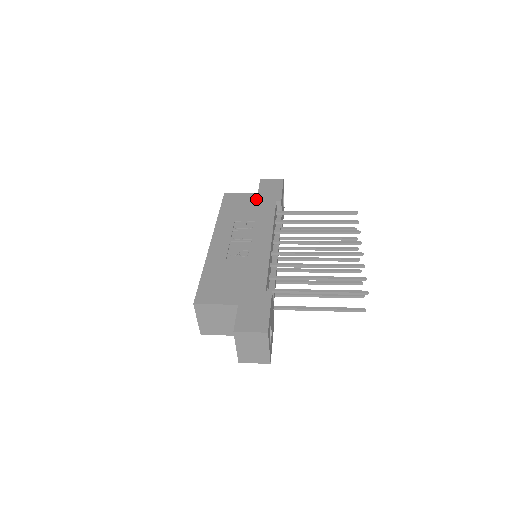
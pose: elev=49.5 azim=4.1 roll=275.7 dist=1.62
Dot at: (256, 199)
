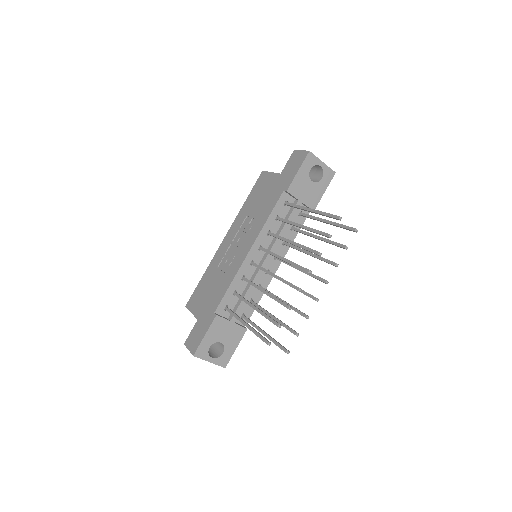
Dot at: (273, 185)
